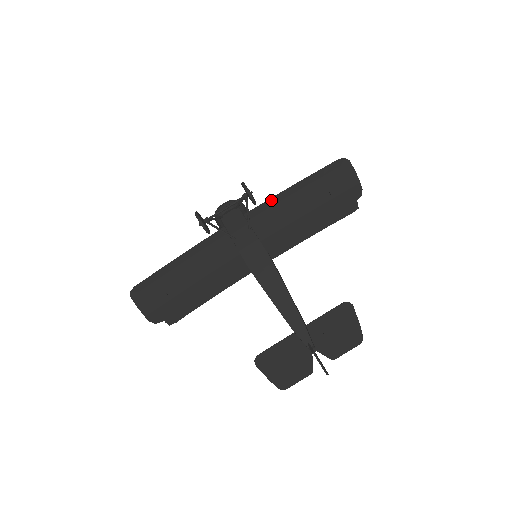
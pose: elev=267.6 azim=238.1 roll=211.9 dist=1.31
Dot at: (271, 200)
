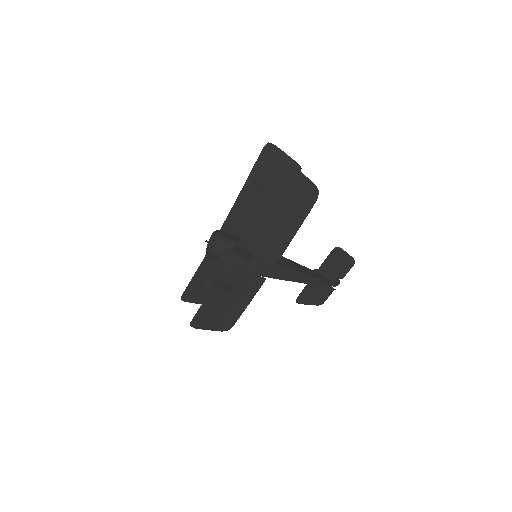
Dot at: (249, 230)
